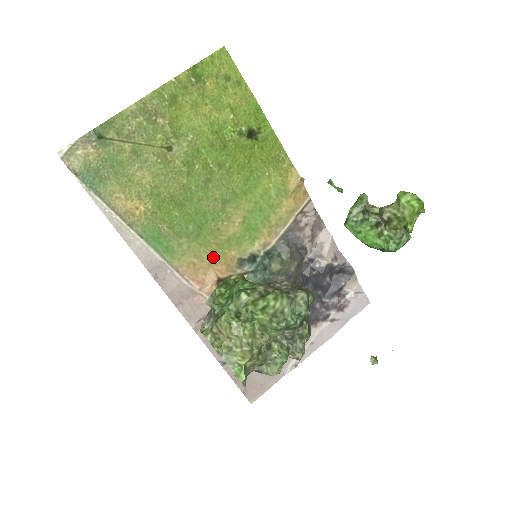
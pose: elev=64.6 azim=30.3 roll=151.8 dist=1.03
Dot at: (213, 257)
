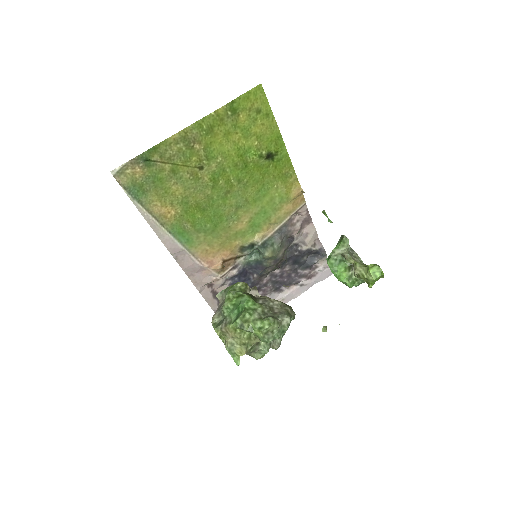
Dot at: (222, 246)
